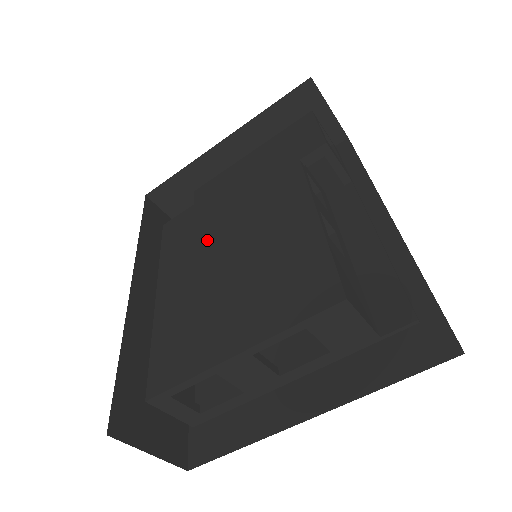
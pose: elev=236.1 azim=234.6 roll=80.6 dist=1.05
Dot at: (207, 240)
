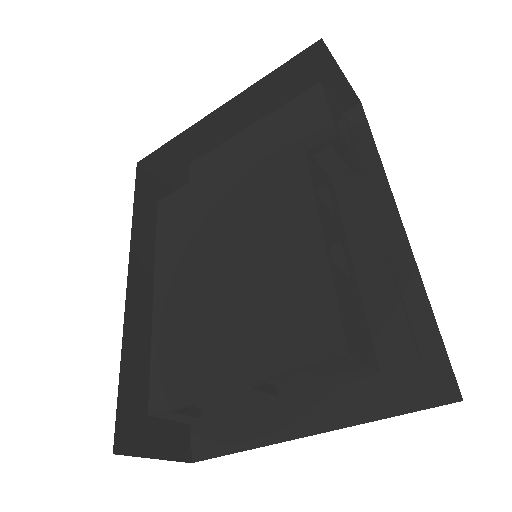
Dot at: (204, 235)
